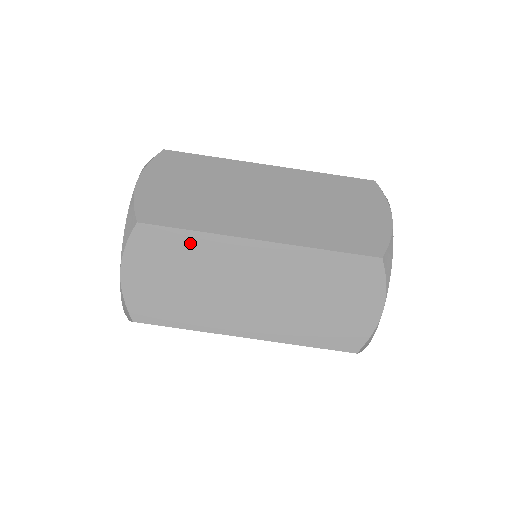
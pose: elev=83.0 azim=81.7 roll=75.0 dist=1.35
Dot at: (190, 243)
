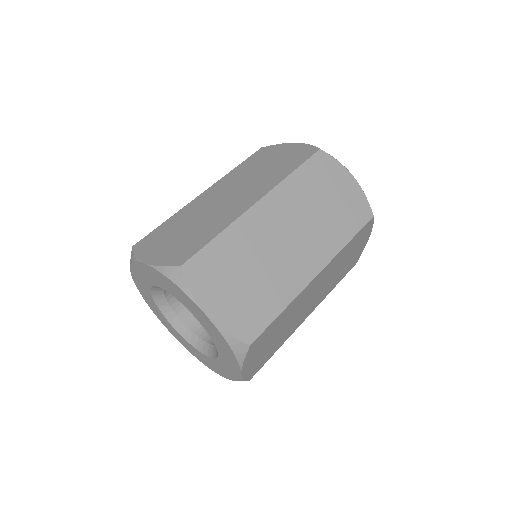
Dot at: (225, 245)
